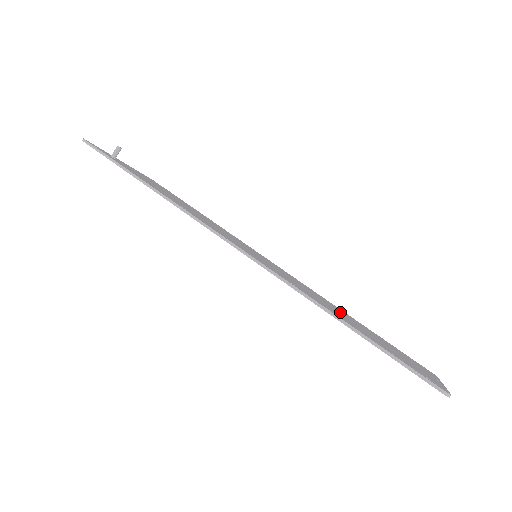
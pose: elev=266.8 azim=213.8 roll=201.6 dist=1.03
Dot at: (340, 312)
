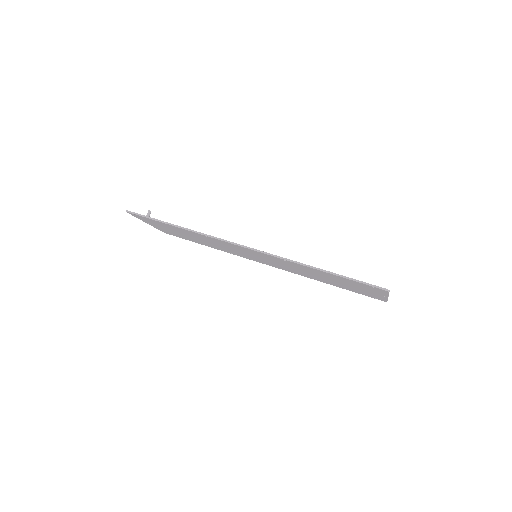
Dot at: occluded
